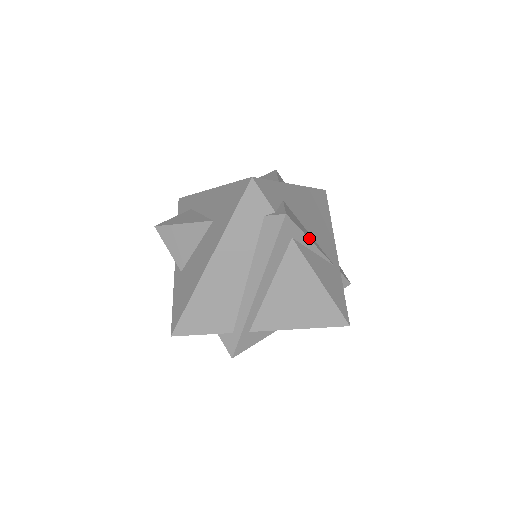
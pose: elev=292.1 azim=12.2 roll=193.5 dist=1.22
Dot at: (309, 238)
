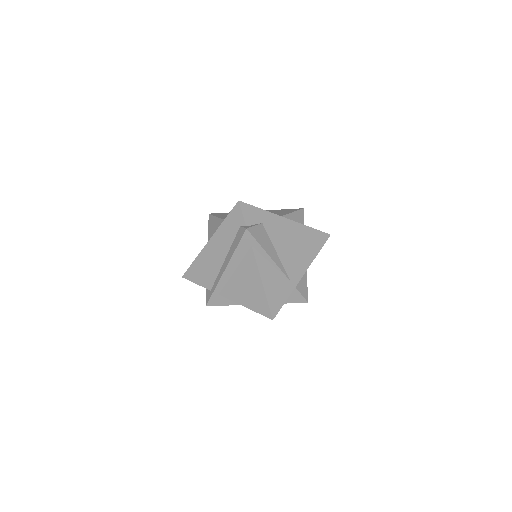
Dot at: (267, 252)
